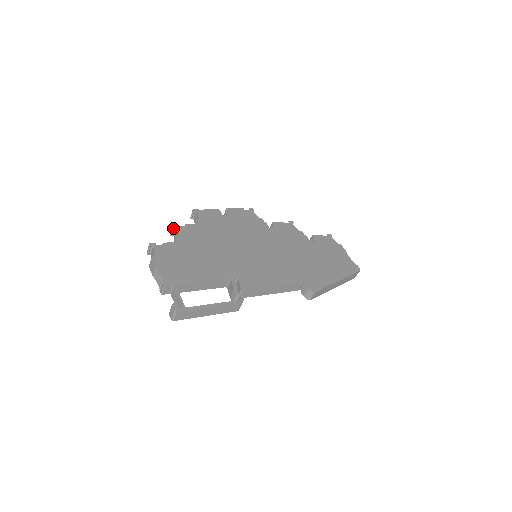
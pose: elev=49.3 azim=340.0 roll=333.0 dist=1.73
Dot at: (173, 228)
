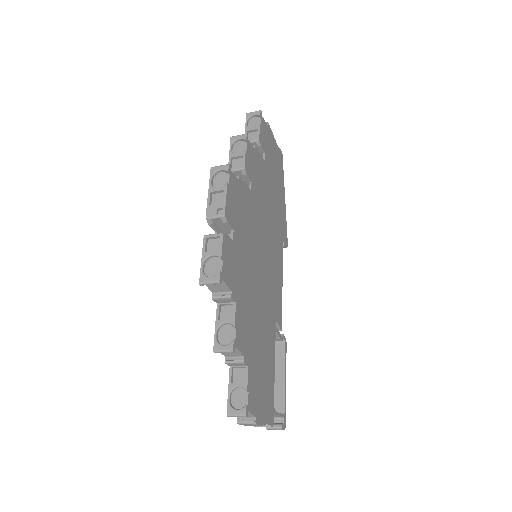
Dot at: (231, 352)
